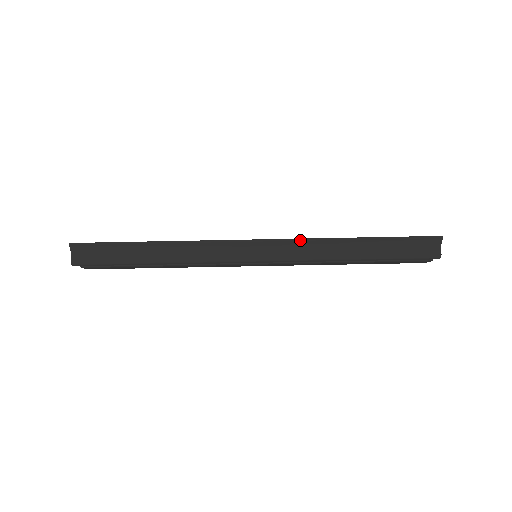
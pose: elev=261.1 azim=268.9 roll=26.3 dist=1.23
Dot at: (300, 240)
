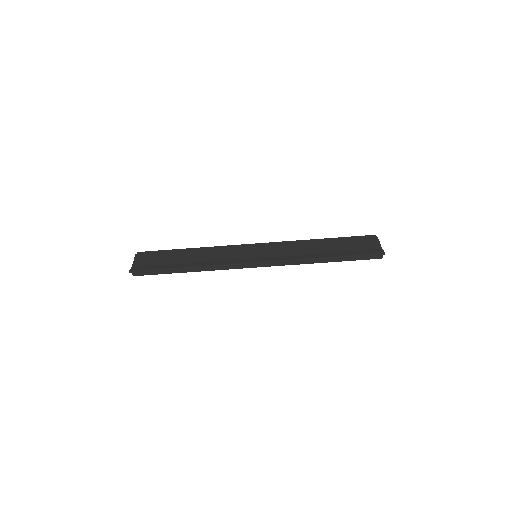
Dot at: occluded
